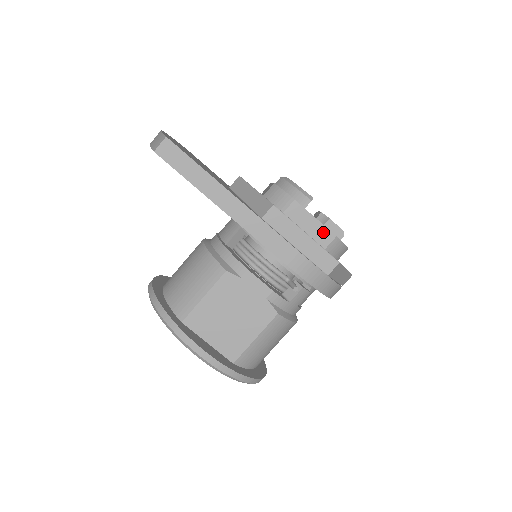
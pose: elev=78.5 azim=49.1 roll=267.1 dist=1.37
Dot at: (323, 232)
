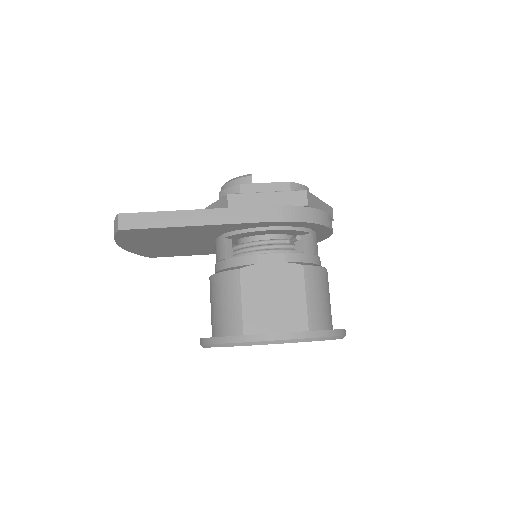
Dot at: (279, 187)
